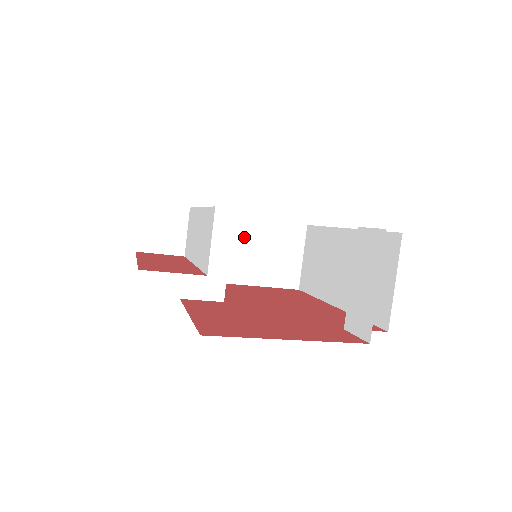
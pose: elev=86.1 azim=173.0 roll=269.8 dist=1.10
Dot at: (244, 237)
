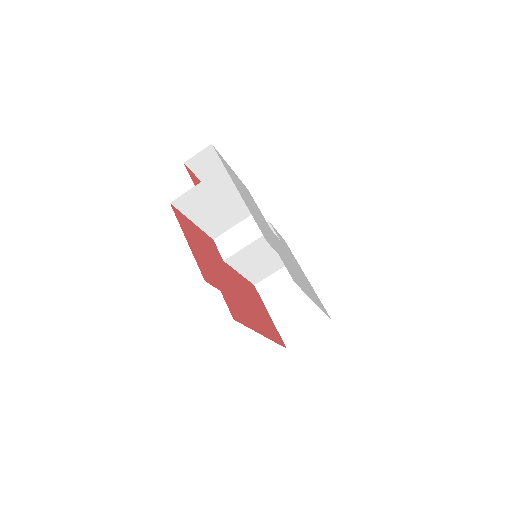
Dot at: (295, 288)
